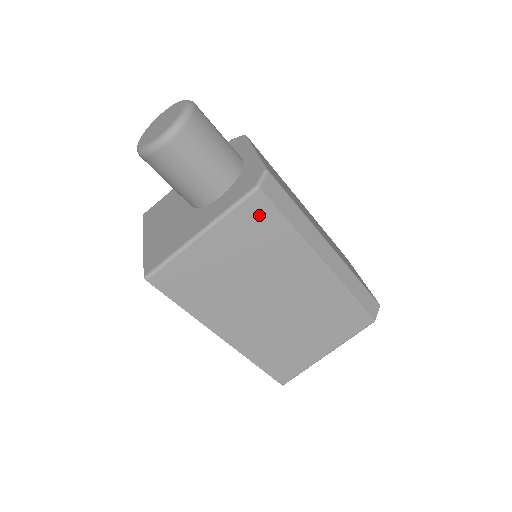
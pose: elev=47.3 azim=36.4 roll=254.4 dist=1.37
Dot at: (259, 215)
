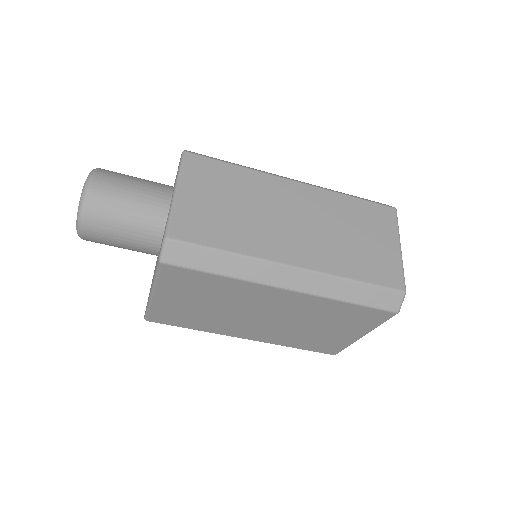
Dot at: (183, 276)
